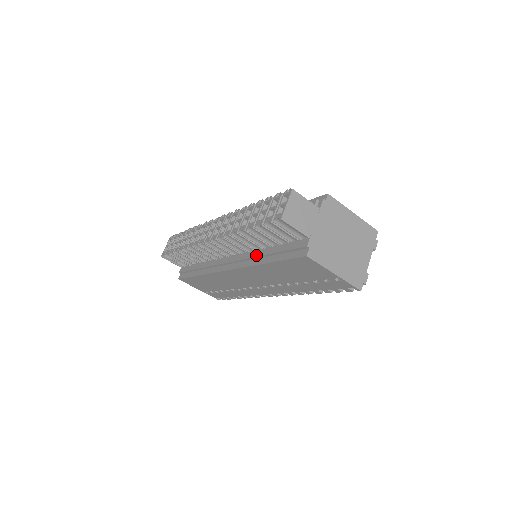
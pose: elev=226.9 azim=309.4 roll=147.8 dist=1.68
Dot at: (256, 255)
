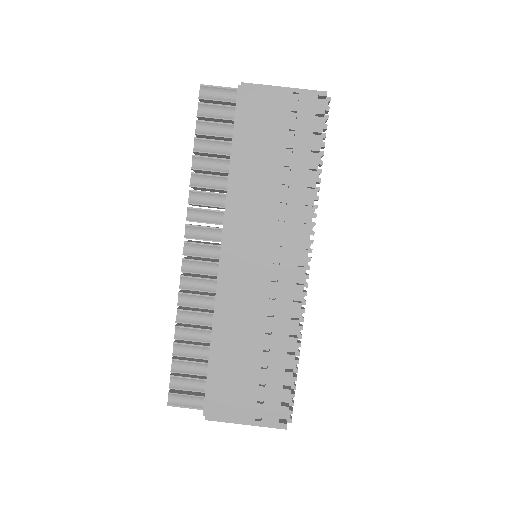
Dot at: (227, 184)
